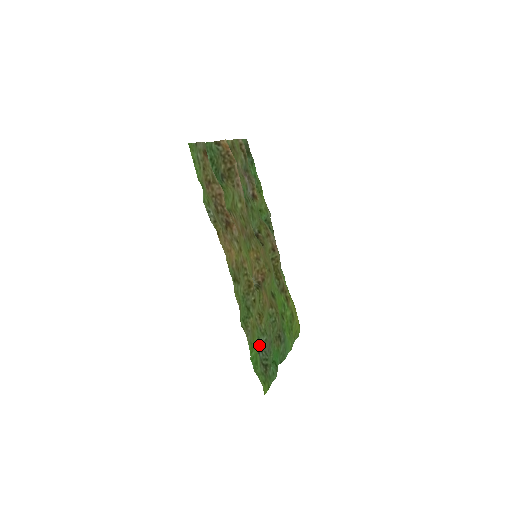
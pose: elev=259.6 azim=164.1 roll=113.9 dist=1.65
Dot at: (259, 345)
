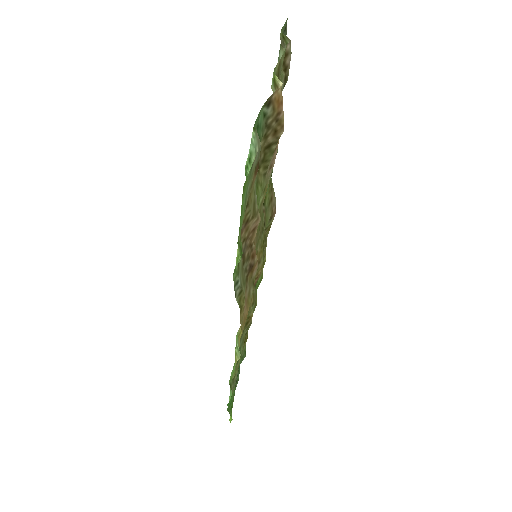
Dot at: occluded
